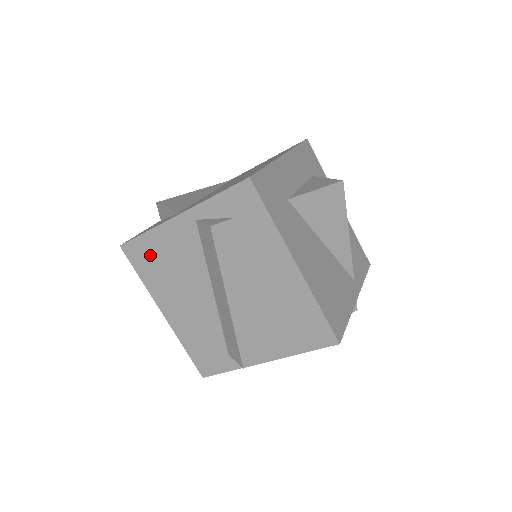
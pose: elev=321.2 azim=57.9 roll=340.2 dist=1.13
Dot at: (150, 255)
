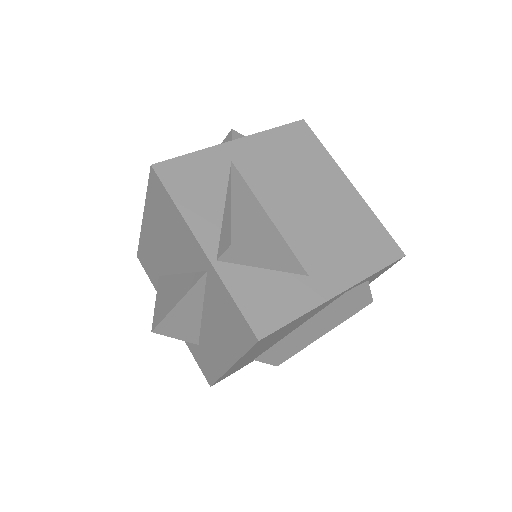
Dot at: (279, 332)
